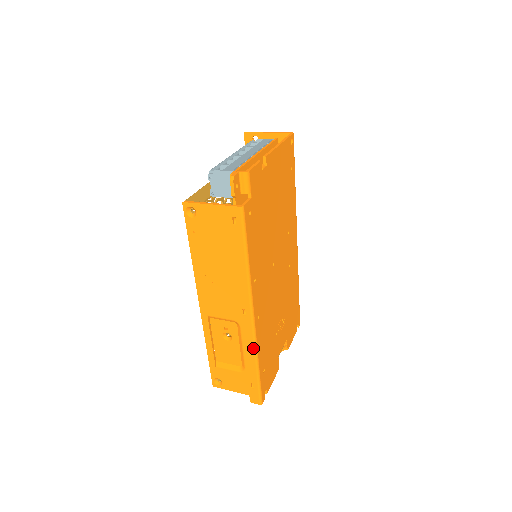
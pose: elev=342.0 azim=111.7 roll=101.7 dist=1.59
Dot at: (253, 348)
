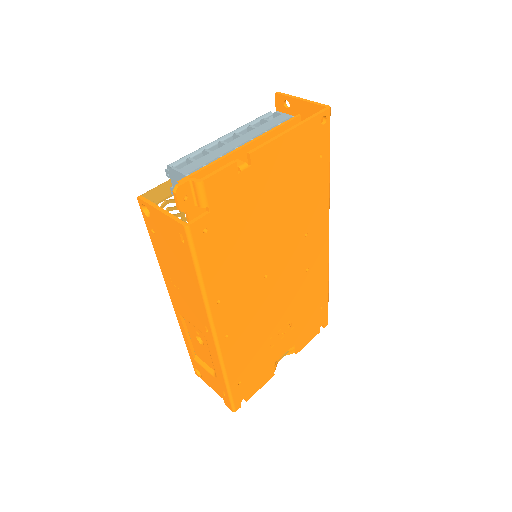
Dot at: (219, 364)
